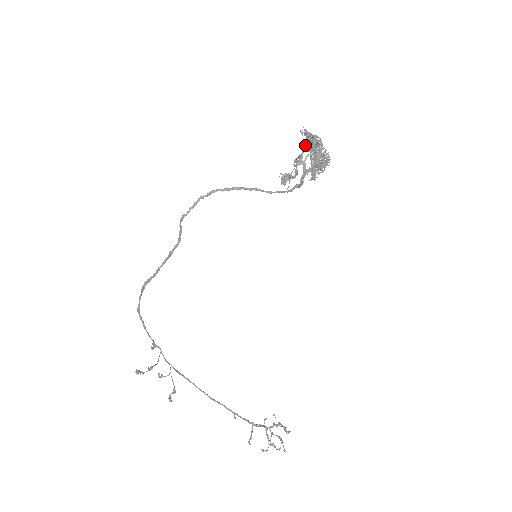
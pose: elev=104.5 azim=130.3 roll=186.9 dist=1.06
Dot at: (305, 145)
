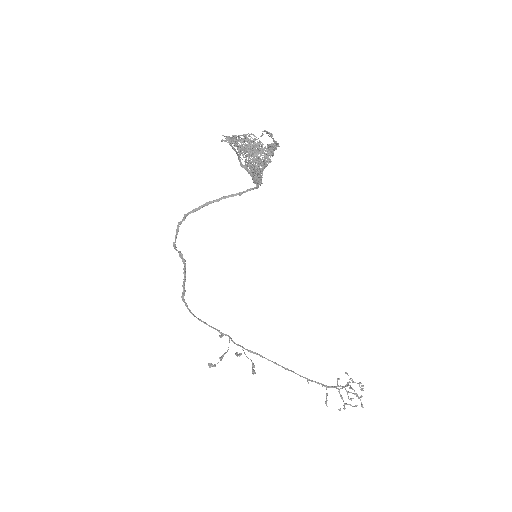
Dot at: occluded
